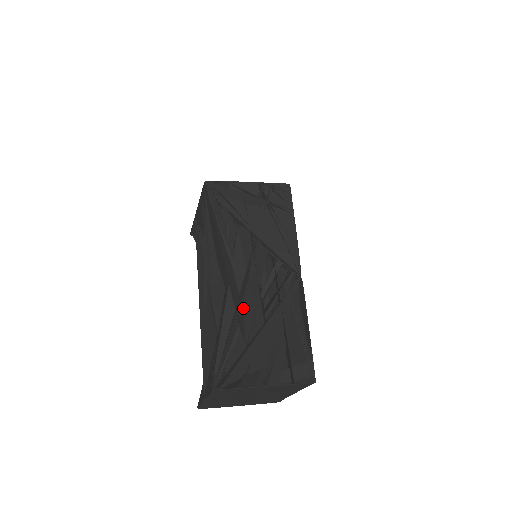
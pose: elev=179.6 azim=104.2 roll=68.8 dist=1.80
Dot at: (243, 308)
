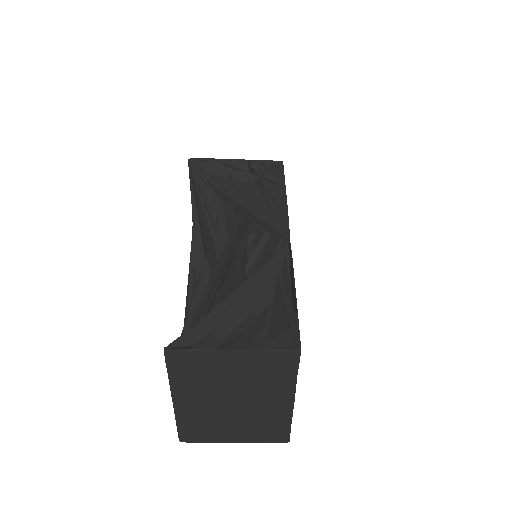
Dot at: (222, 283)
